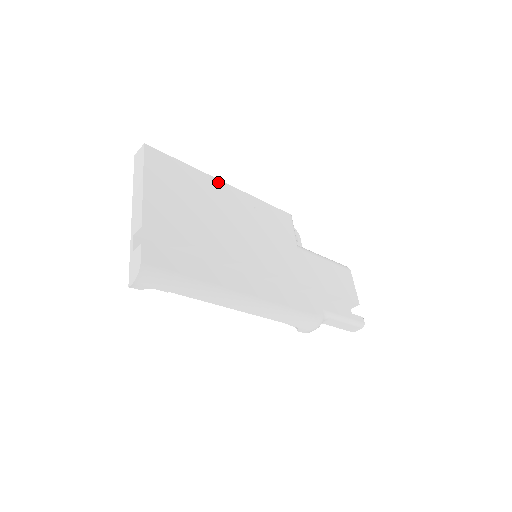
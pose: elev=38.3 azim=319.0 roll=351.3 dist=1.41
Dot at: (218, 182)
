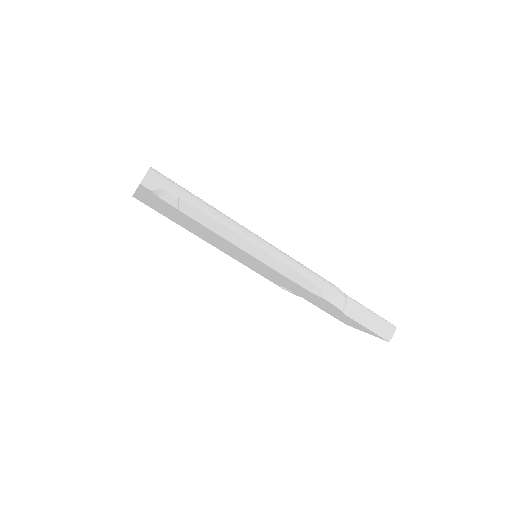
Dot at: occluded
